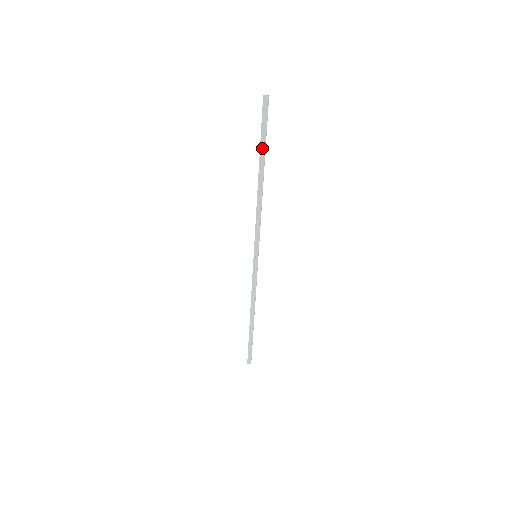
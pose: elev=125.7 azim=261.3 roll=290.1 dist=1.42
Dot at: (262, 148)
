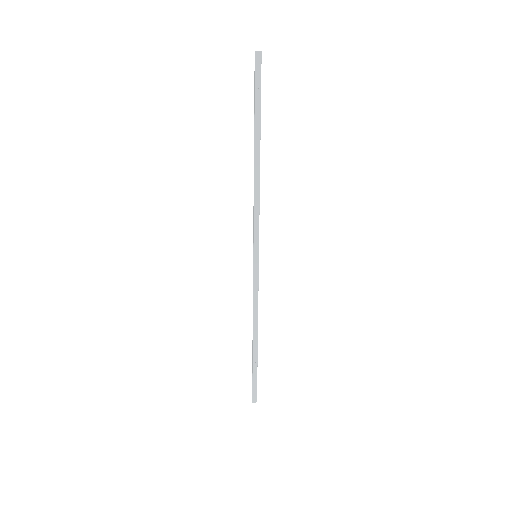
Dot at: (257, 116)
